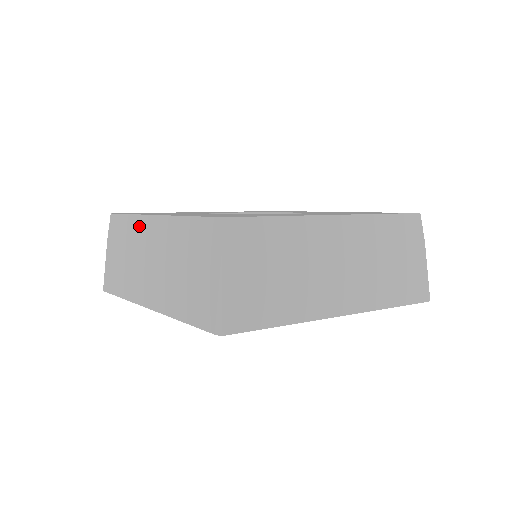
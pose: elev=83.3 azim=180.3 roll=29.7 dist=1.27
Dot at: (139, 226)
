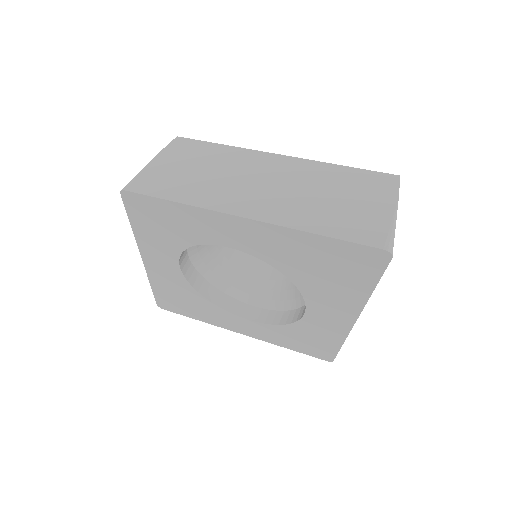
Dot at: occluded
